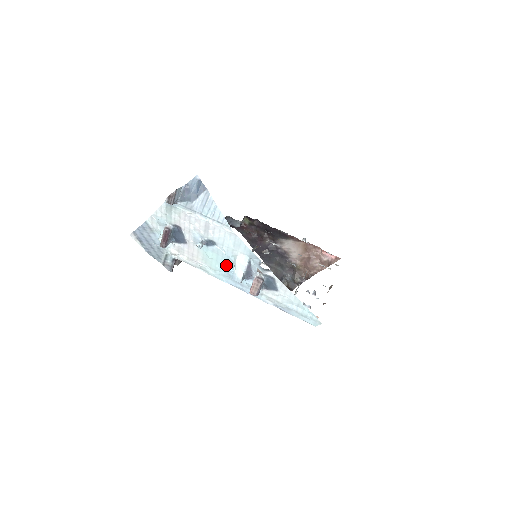
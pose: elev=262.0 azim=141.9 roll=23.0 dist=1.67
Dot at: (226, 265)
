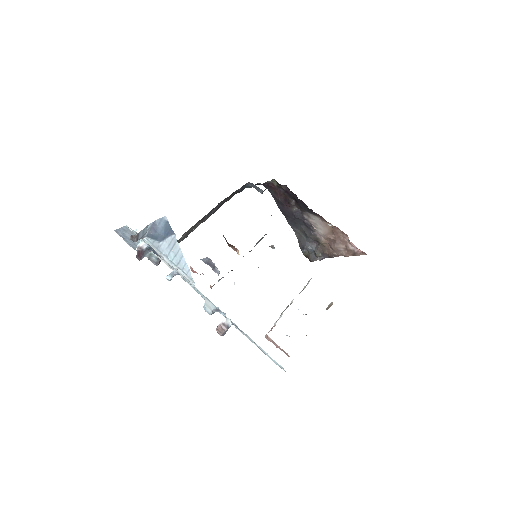
Dot at: occluded
